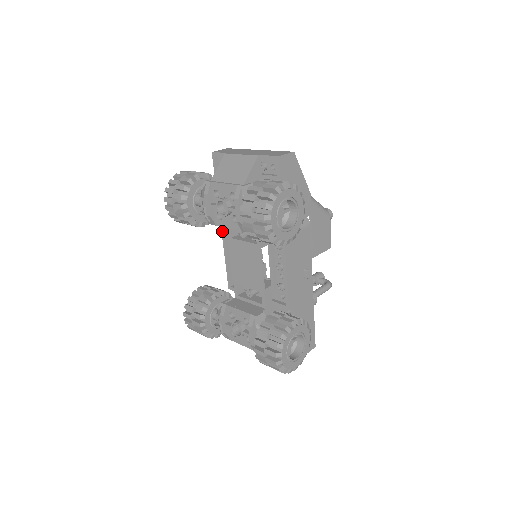
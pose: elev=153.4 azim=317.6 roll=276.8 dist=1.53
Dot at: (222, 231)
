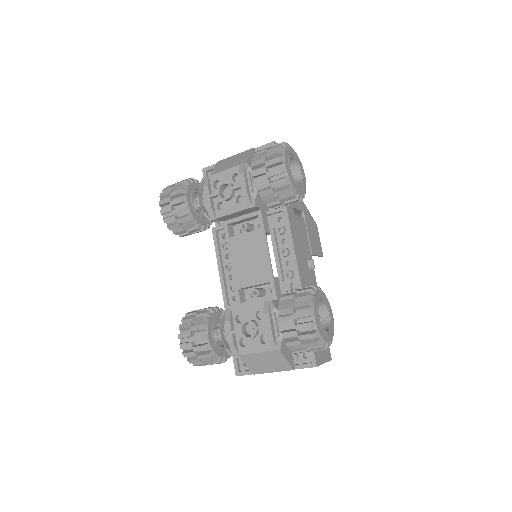
Dot at: (215, 244)
